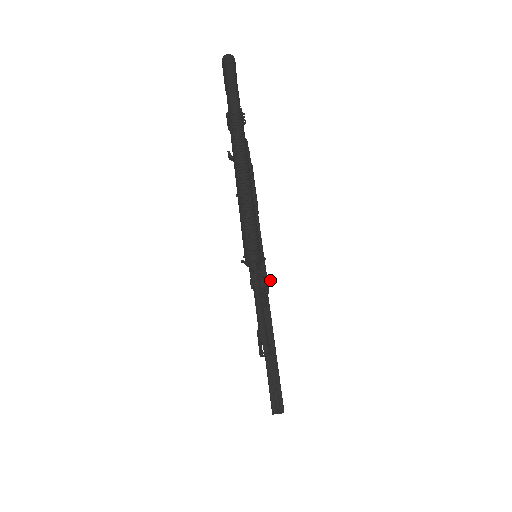
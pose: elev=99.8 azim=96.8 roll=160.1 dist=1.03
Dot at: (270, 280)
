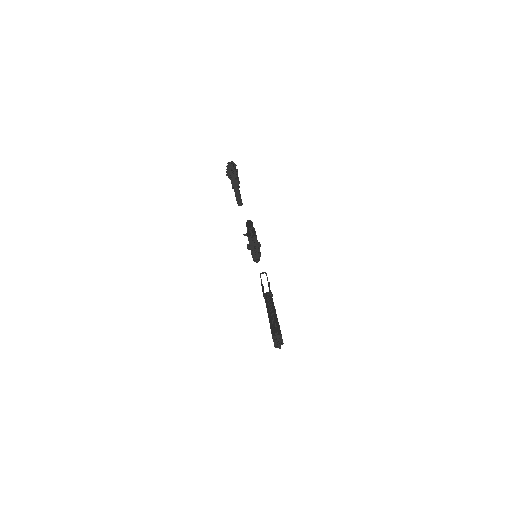
Dot at: (259, 242)
